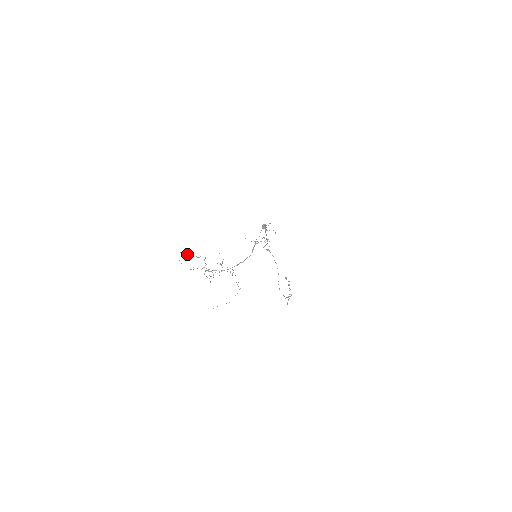
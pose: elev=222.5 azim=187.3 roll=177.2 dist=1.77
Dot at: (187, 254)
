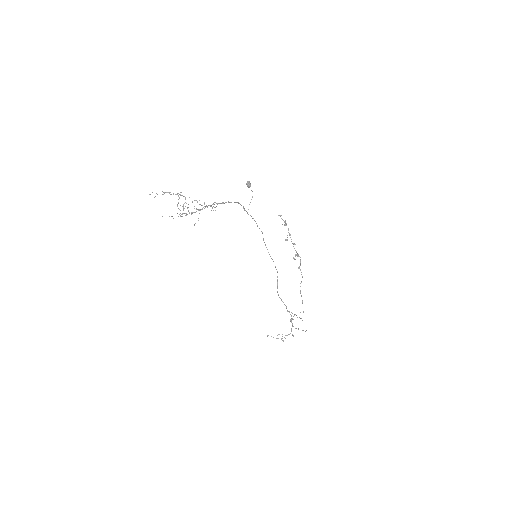
Dot at: occluded
